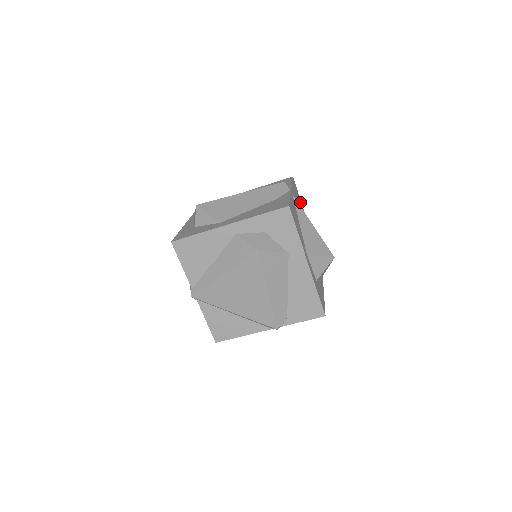
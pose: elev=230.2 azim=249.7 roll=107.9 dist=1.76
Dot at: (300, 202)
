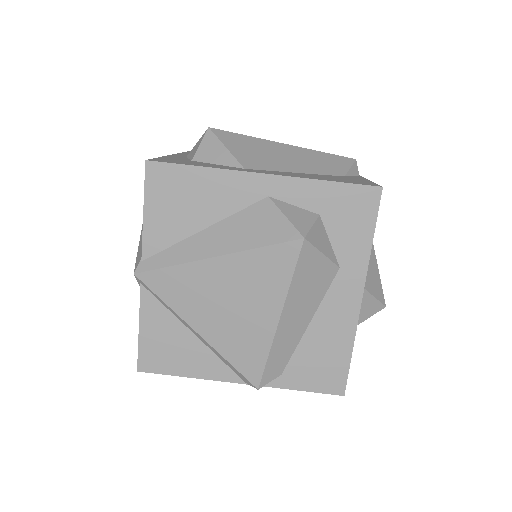
Dot at: occluded
